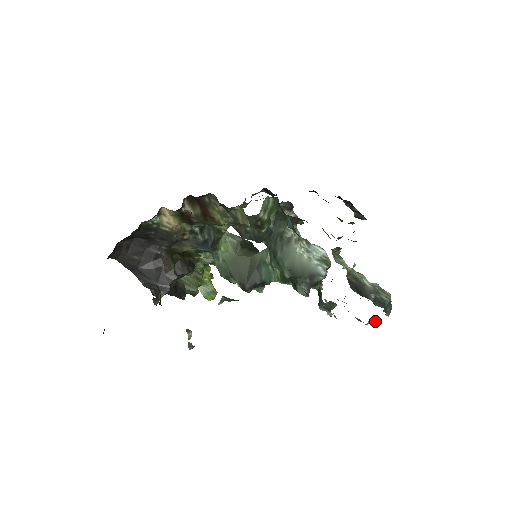
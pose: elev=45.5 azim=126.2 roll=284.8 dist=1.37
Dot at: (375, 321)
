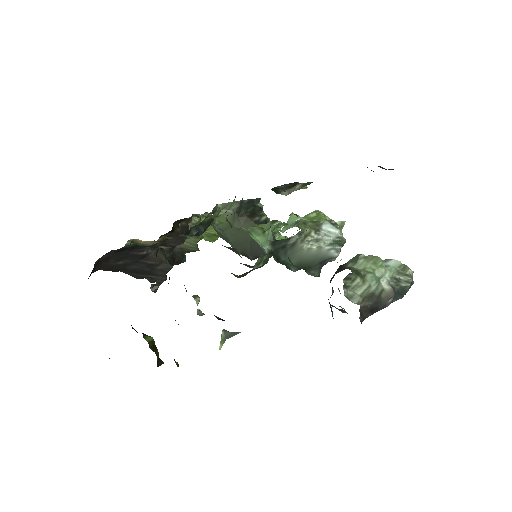
Dot at: occluded
